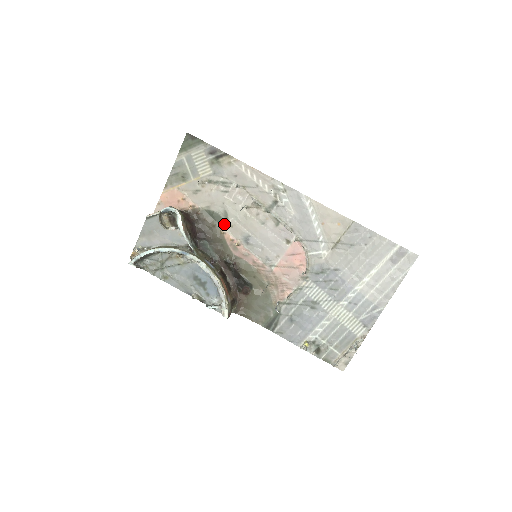
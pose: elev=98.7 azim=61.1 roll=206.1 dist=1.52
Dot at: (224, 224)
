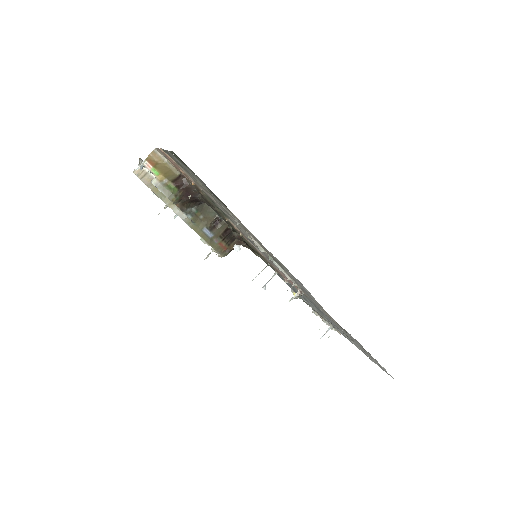
Dot at: occluded
